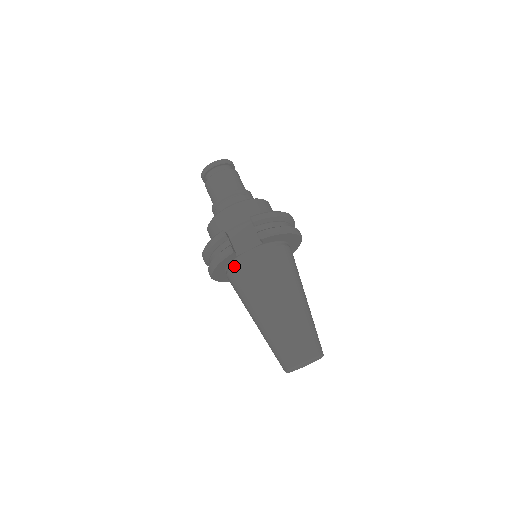
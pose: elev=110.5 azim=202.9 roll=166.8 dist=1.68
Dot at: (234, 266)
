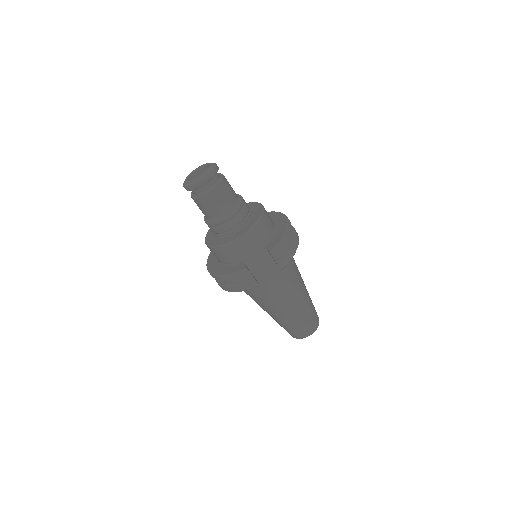
Dot at: occluded
